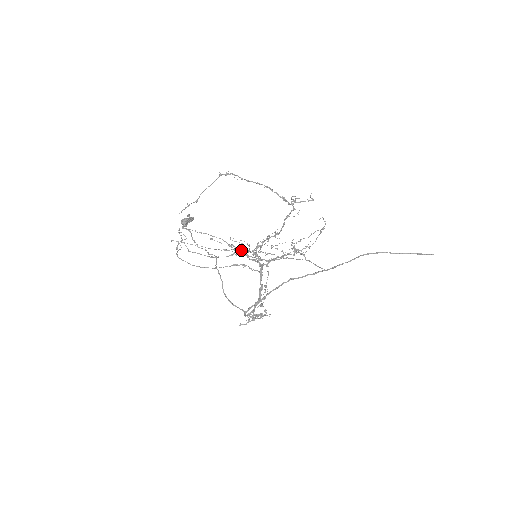
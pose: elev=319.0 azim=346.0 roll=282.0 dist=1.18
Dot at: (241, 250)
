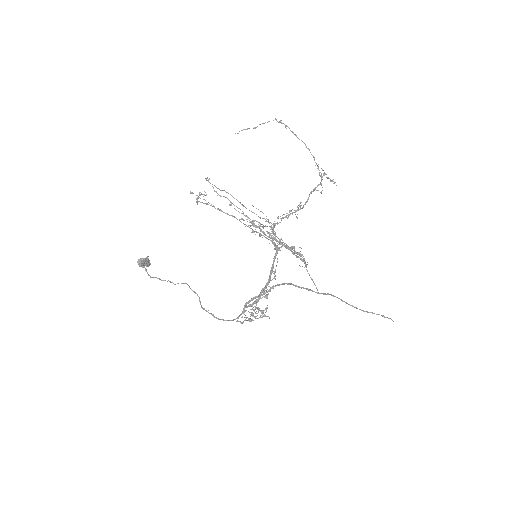
Dot at: (259, 222)
